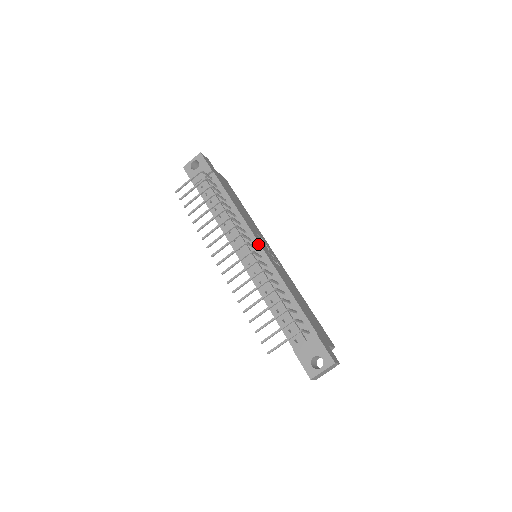
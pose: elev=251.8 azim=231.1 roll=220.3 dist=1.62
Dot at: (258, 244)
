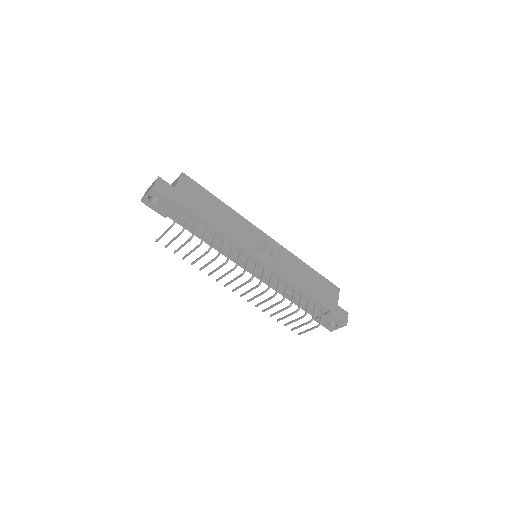
Dot at: (258, 261)
